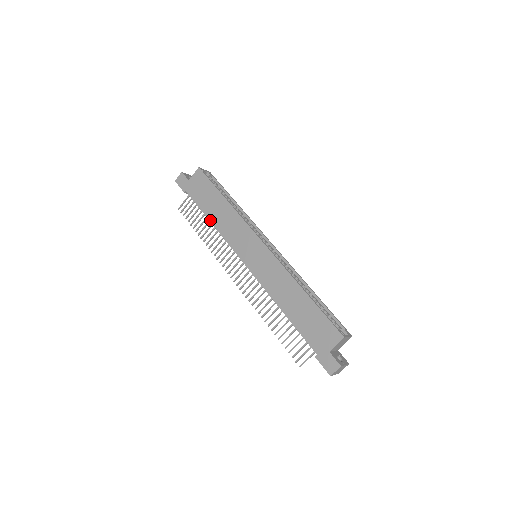
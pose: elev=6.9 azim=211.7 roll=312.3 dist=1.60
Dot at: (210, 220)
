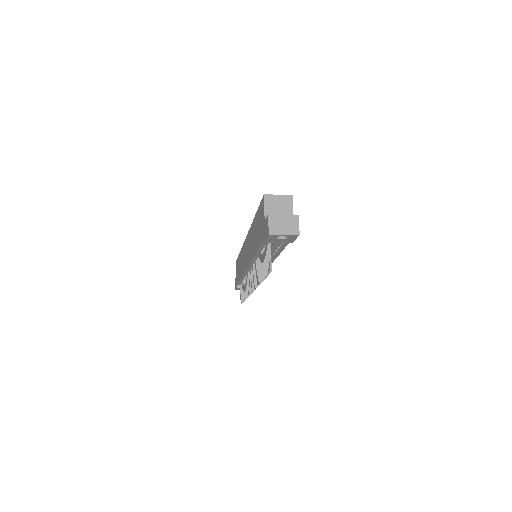
Dot at: (240, 278)
